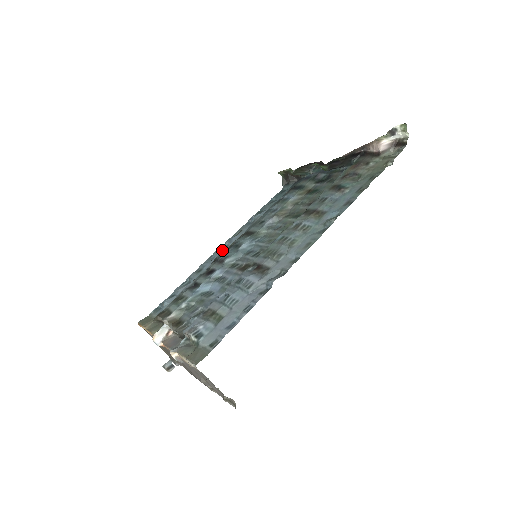
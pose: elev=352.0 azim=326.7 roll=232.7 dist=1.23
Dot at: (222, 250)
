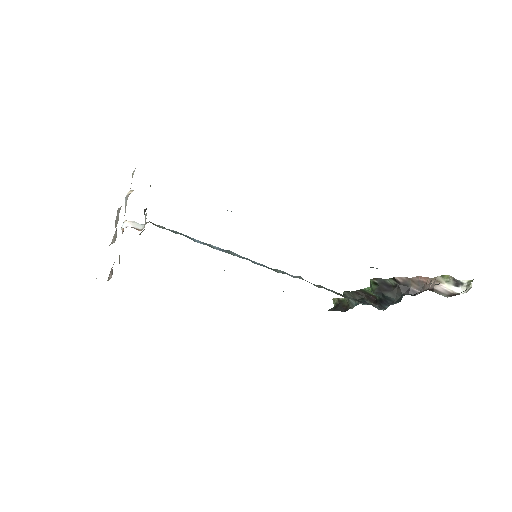
Dot at: occluded
